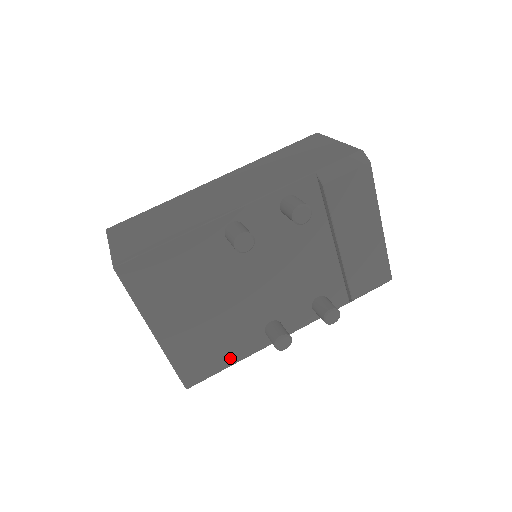
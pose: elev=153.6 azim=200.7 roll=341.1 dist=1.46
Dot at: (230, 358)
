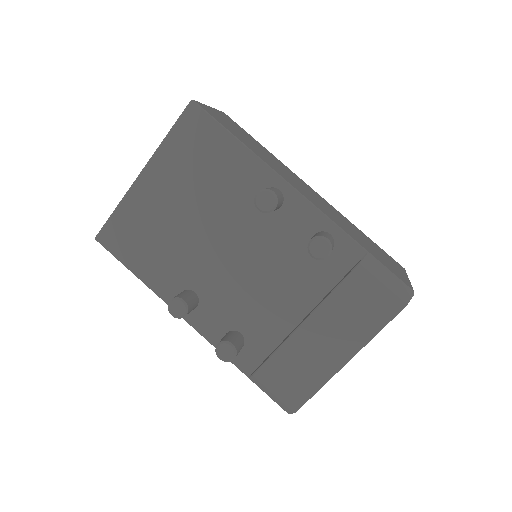
Dot at: (142, 268)
